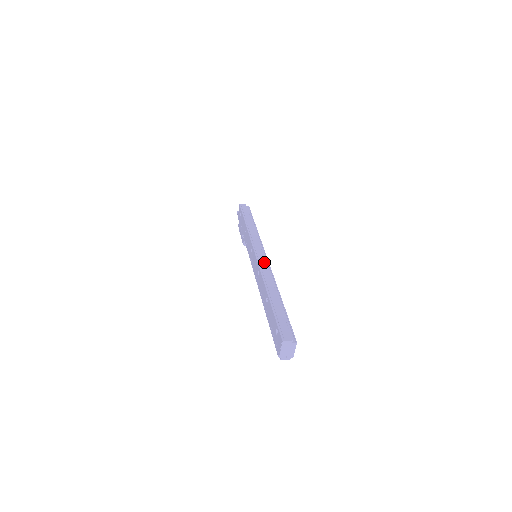
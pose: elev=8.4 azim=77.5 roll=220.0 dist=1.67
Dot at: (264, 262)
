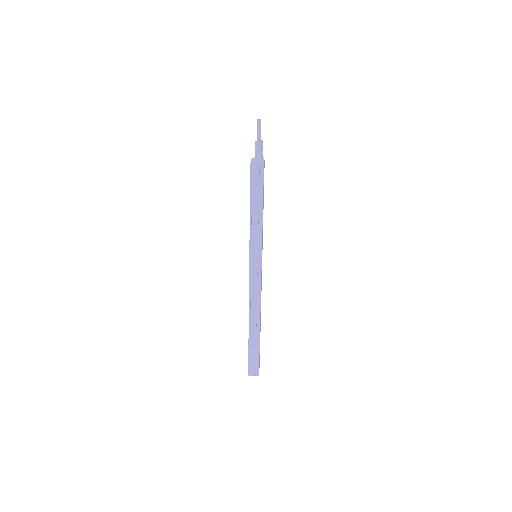
Dot at: (255, 291)
